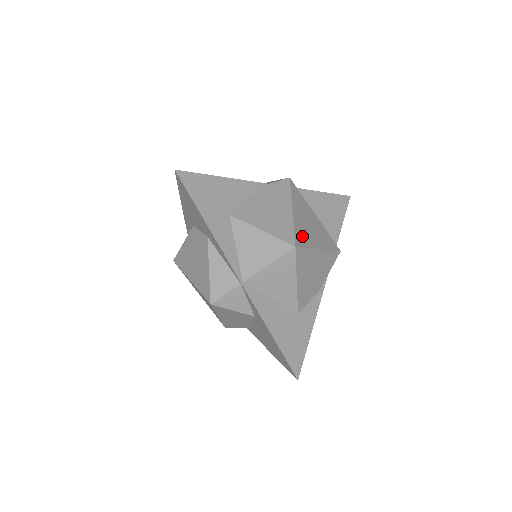
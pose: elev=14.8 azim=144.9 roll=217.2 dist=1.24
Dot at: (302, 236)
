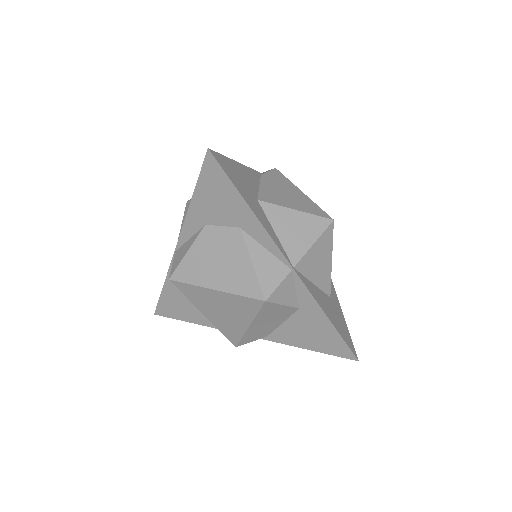
Dot at: occluded
